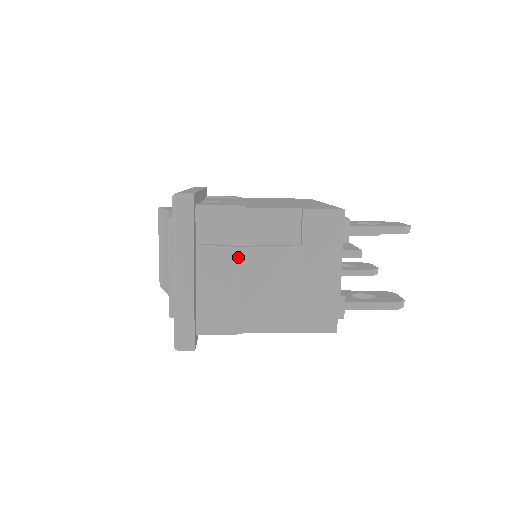
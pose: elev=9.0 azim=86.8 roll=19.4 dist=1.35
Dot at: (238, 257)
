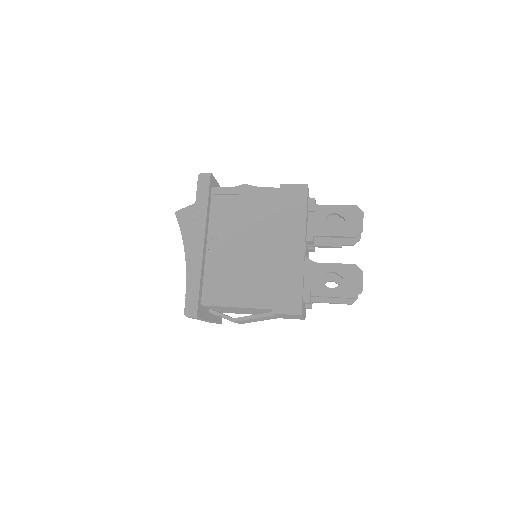
Dot at: (234, 322)
